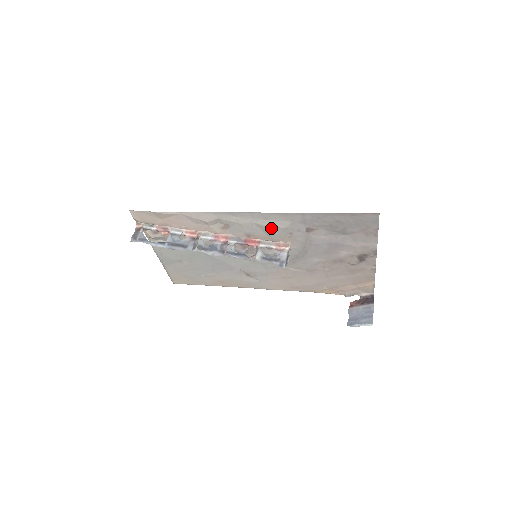
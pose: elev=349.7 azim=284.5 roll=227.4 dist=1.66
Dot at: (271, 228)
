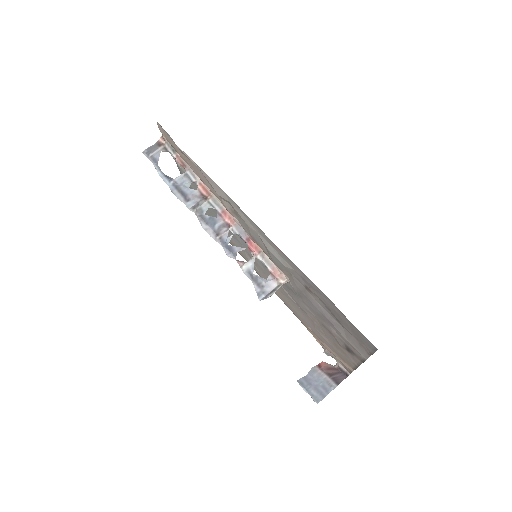
Dot at: (273, 254)
